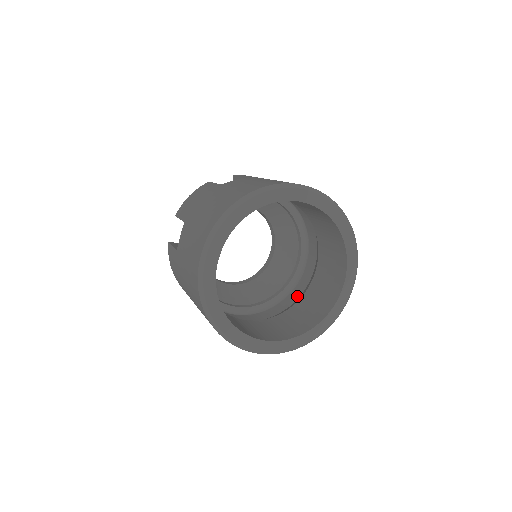
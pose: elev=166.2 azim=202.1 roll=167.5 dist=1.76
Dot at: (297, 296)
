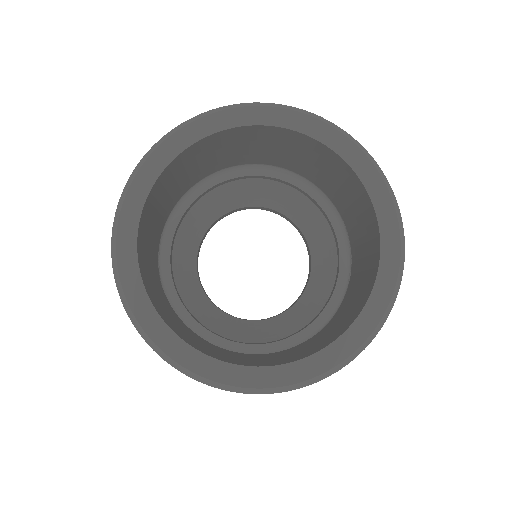
Dot at: occluded
